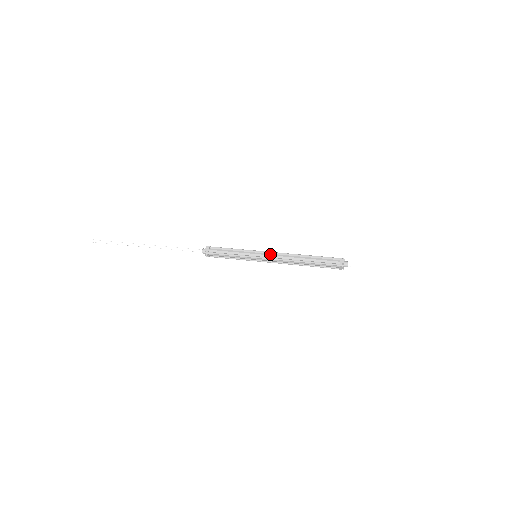
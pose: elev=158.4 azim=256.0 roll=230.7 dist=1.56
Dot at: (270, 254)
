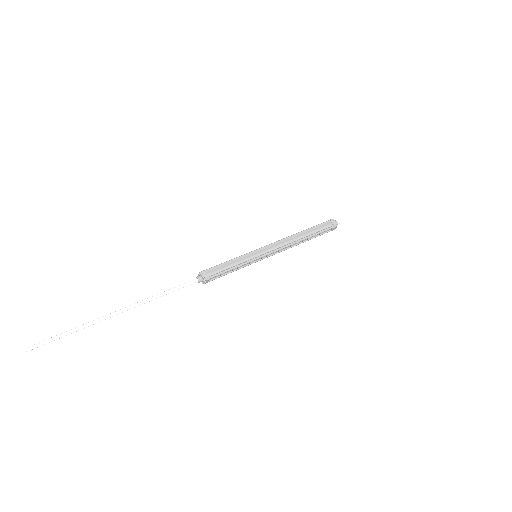
Dot at: (270, 247)
